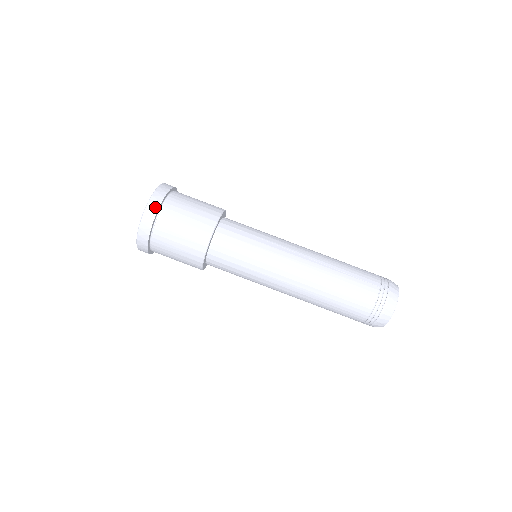
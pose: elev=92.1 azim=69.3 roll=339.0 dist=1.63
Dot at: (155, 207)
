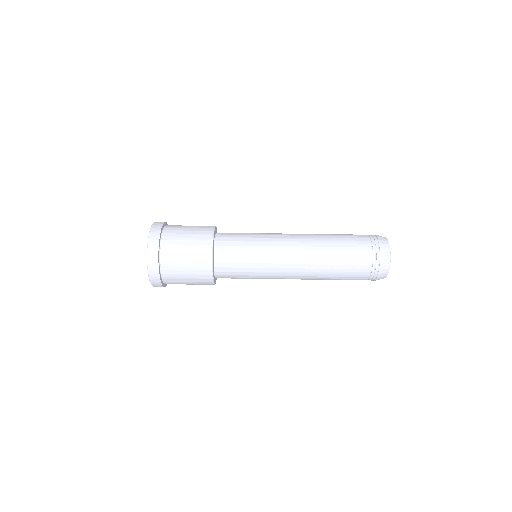
Dot at: (155, 267)
